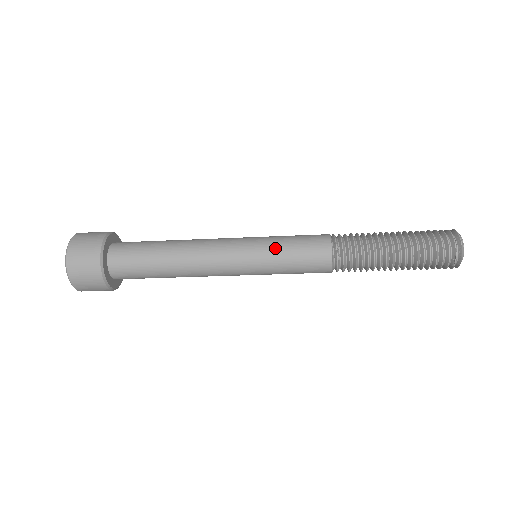
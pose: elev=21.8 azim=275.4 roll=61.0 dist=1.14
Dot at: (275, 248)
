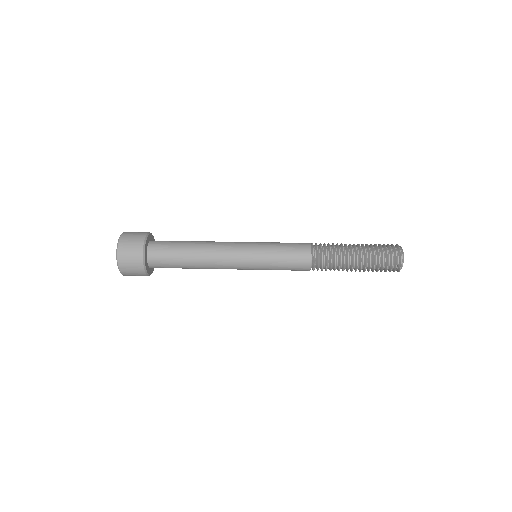
Dot at: (270, 269)
